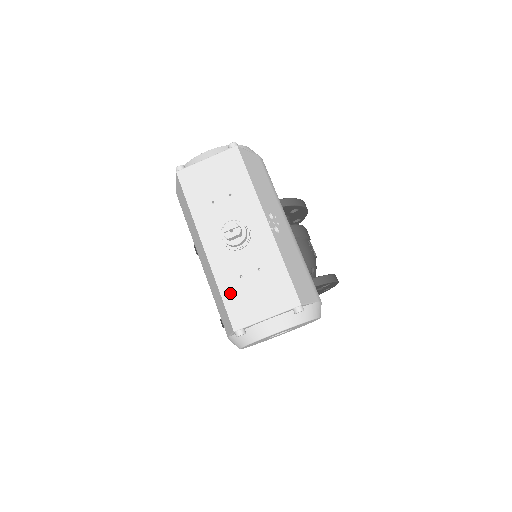
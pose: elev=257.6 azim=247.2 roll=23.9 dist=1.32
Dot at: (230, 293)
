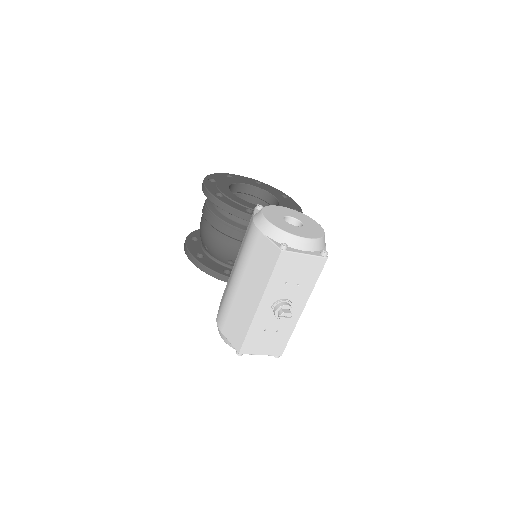
Dot at: (253, 335)
